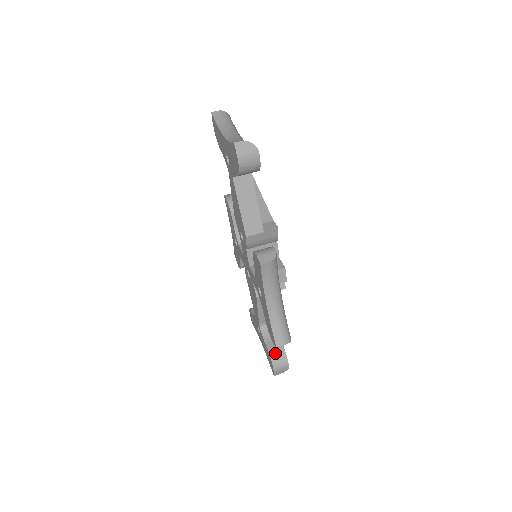
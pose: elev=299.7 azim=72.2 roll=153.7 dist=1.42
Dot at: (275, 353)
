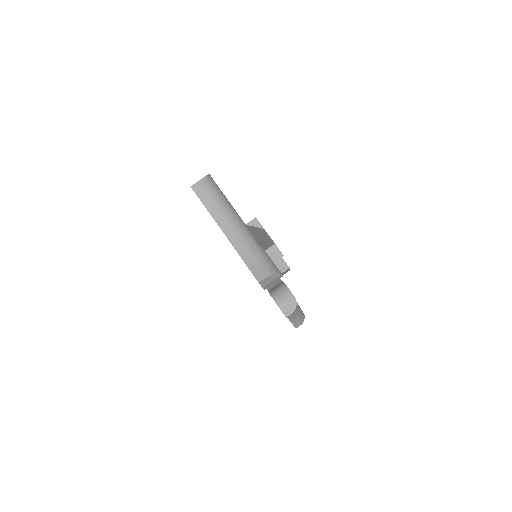
Dot at: occluded
